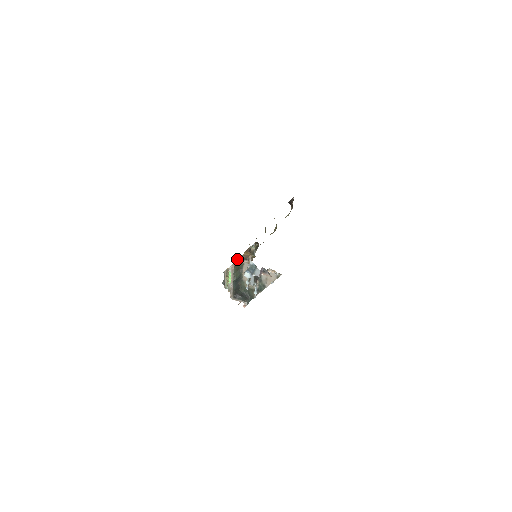
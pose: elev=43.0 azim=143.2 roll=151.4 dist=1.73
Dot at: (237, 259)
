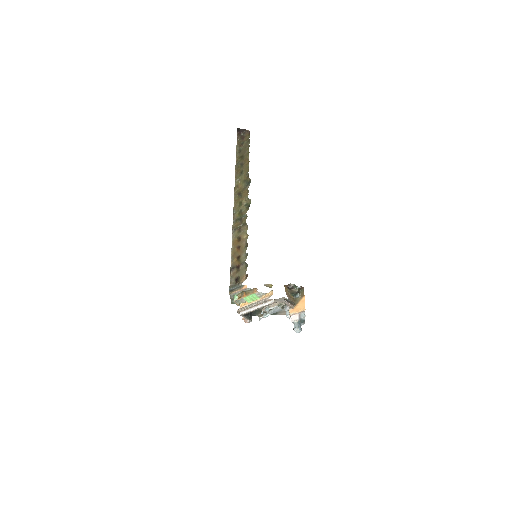
Dot at: (268, 284)
